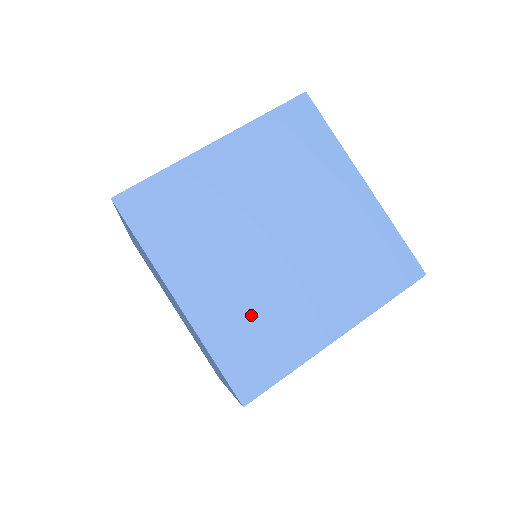
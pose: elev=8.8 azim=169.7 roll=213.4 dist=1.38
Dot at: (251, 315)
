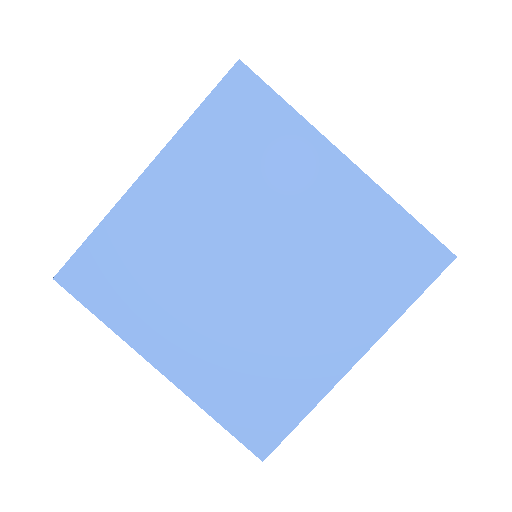
Dot at: (245, 364)
